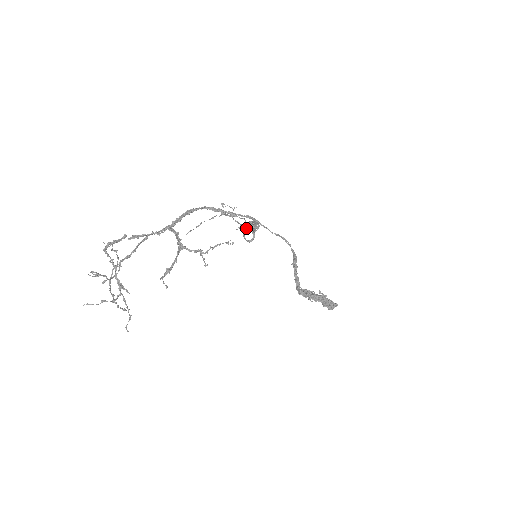
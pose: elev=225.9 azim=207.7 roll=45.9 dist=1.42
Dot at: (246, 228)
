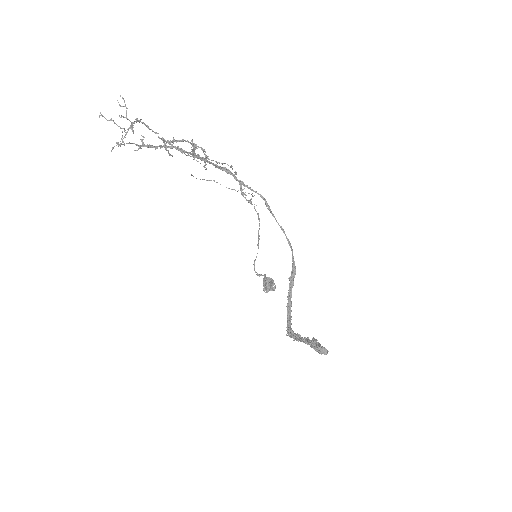
Dot at: (258, 246)
